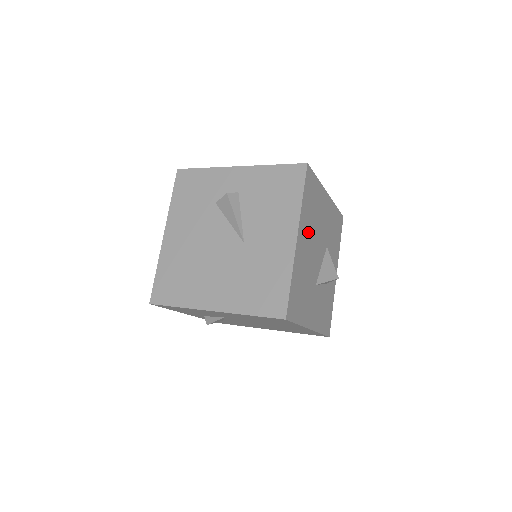
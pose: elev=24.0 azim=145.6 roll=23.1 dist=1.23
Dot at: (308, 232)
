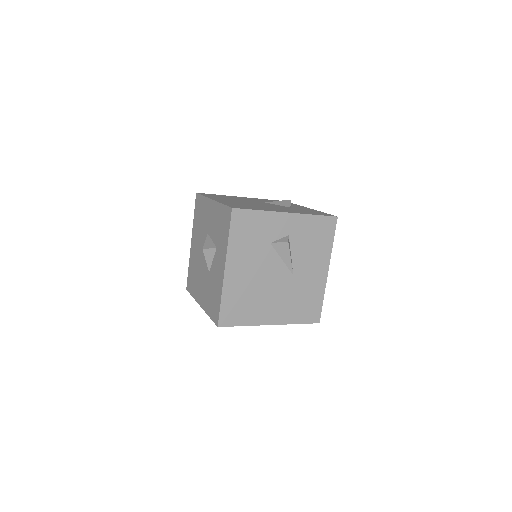
Dot at: occluded
